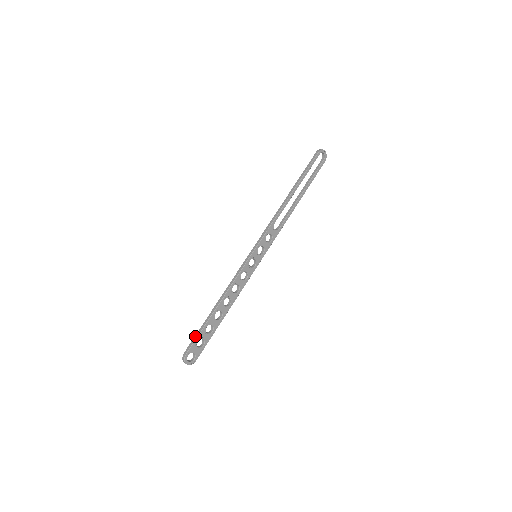
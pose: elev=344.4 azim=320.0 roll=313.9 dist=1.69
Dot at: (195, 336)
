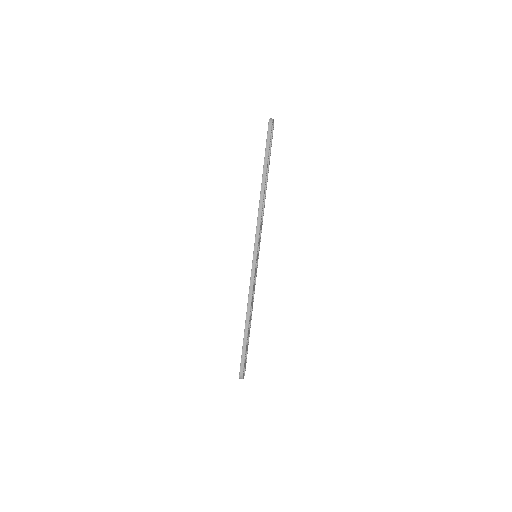
Dot at: (242, 355)
